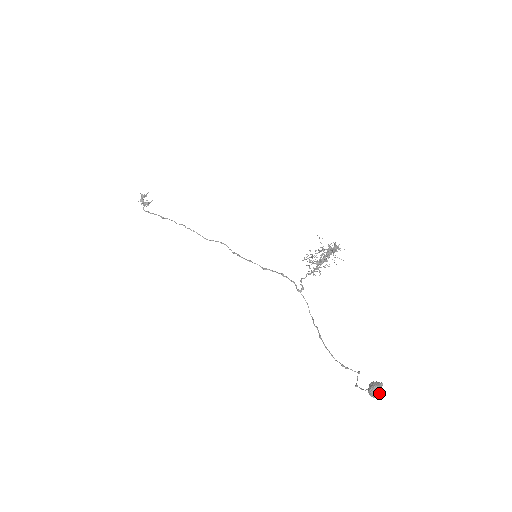
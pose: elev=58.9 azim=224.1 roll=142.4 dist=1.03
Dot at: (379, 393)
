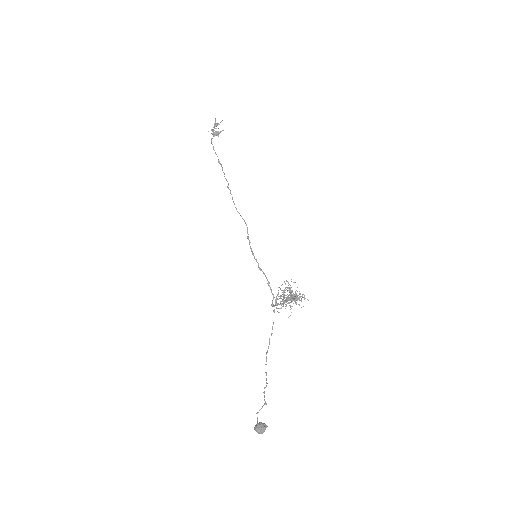
Dot at: (260, 433)
